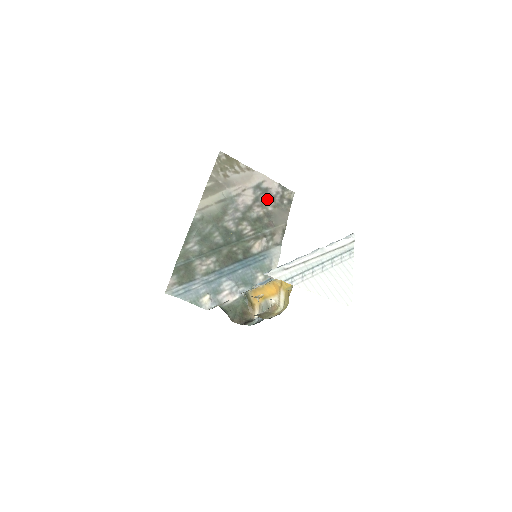
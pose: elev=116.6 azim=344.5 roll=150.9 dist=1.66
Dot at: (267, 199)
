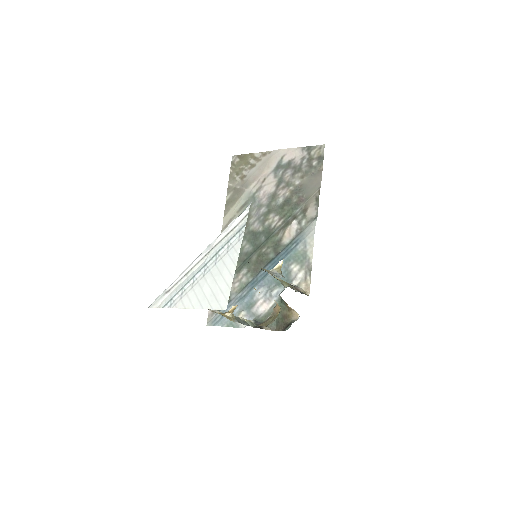
Dot at: (292, 174)
